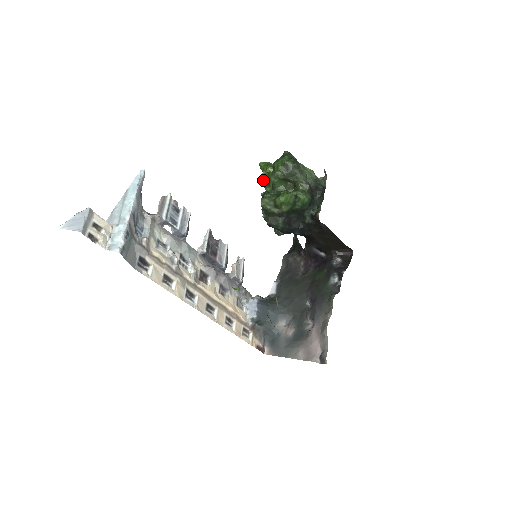
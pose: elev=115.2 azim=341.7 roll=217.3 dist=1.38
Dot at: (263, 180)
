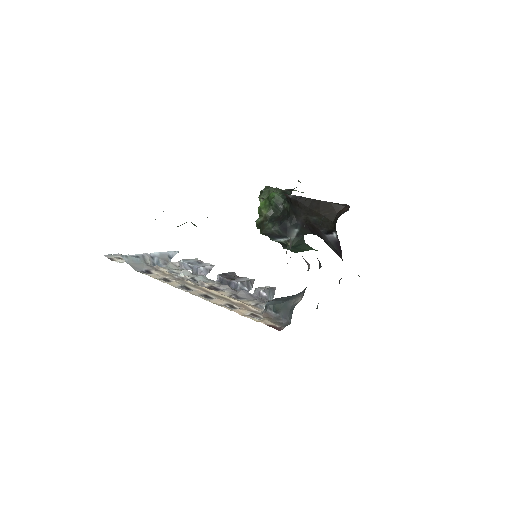
Dot at: occluded
